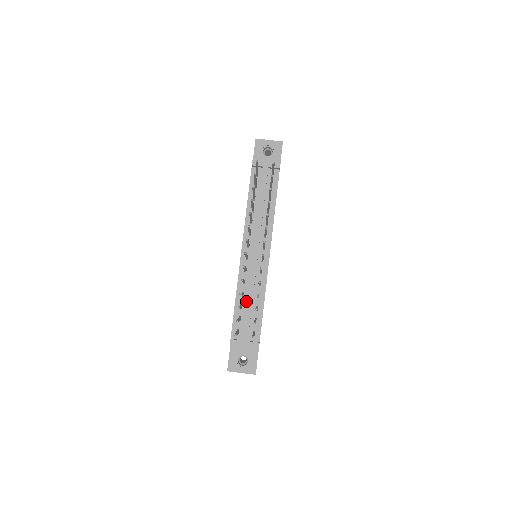
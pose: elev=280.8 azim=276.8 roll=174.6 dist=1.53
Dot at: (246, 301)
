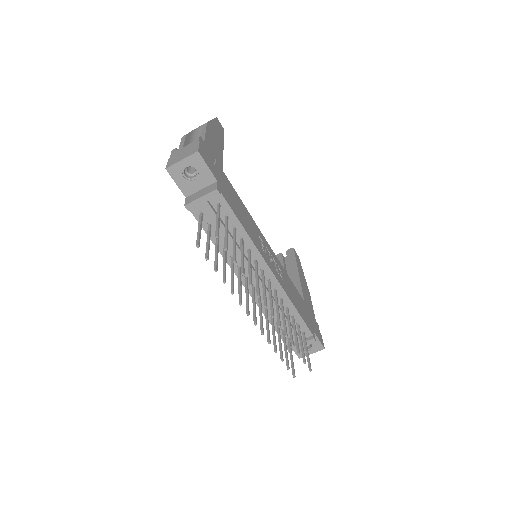
Dot at: occluded
